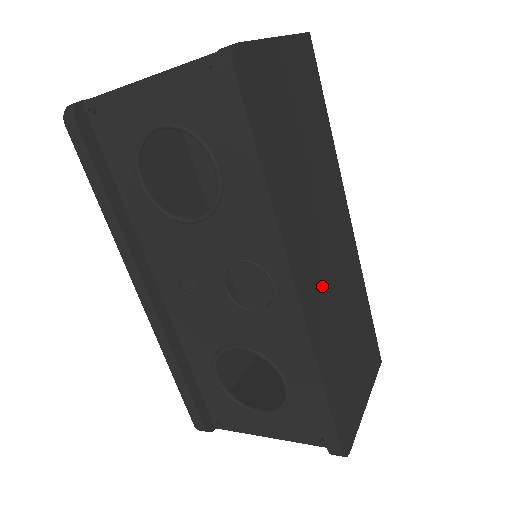
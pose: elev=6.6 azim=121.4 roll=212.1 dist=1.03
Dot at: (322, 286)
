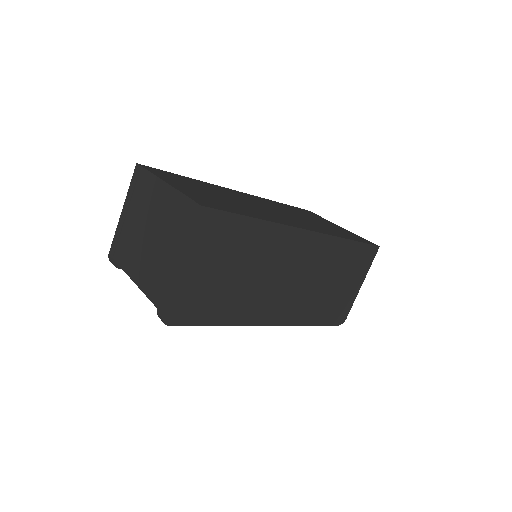
Dot at: (290, 298)
